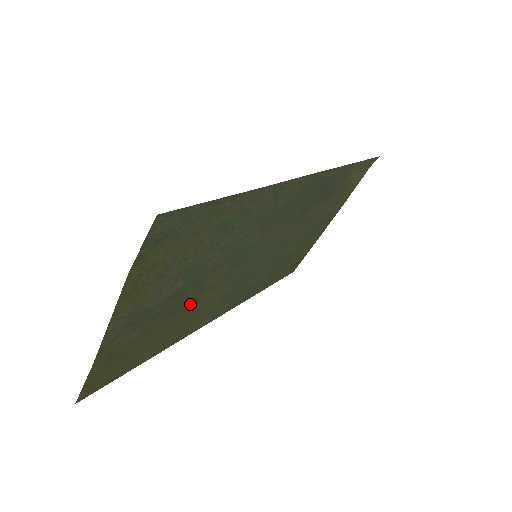
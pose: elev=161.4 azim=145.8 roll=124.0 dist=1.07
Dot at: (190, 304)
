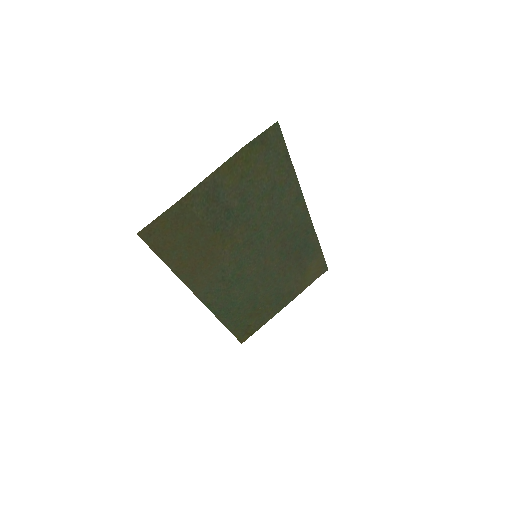
Dot at: (220, 239)
